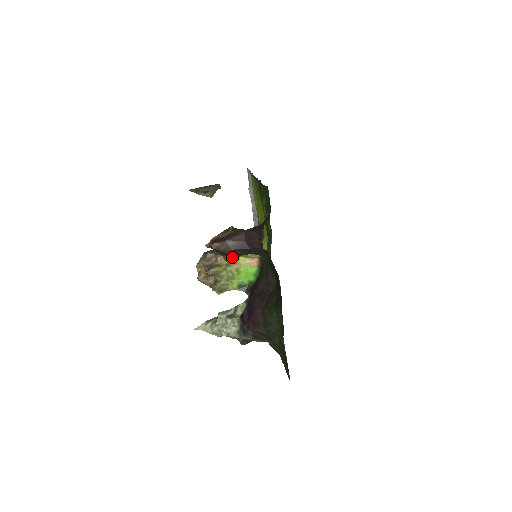
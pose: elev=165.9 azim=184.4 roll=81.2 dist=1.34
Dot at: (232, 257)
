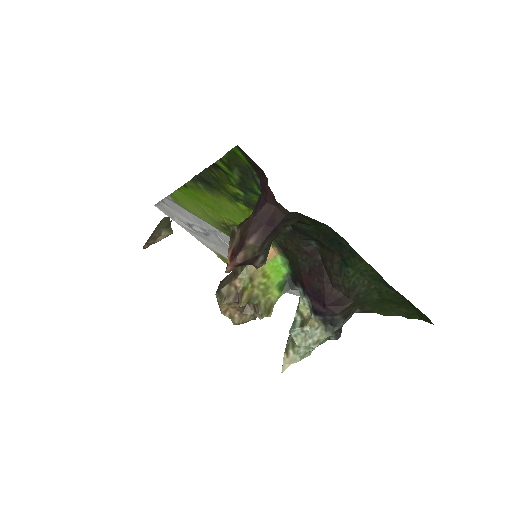
Dot at: (264, 255)
